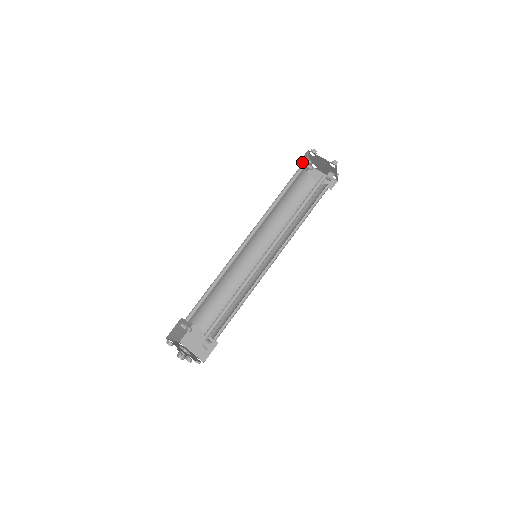
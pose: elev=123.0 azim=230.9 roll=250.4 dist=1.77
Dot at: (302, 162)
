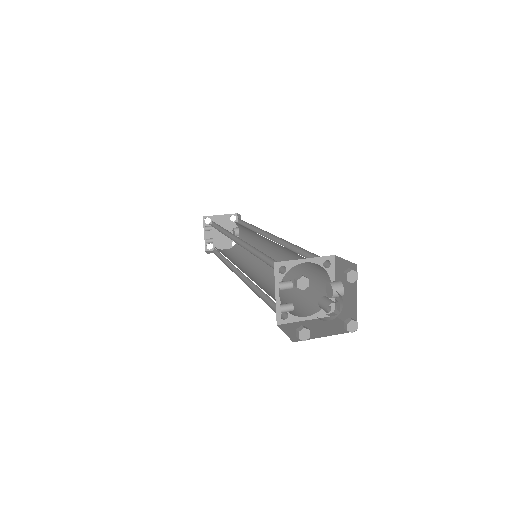
Dot at: occluded
